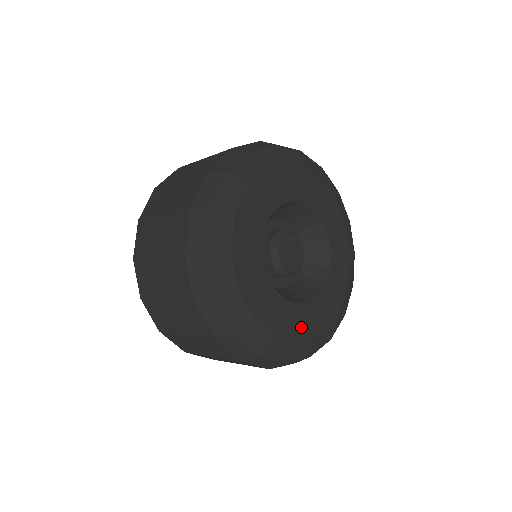
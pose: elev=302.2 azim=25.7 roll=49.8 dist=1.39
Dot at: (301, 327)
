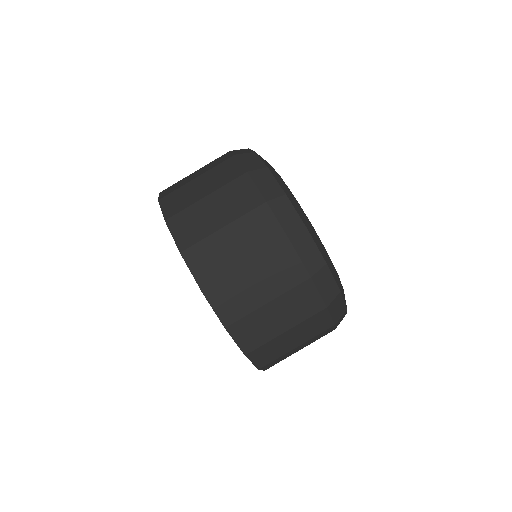
Dot at: occluded
